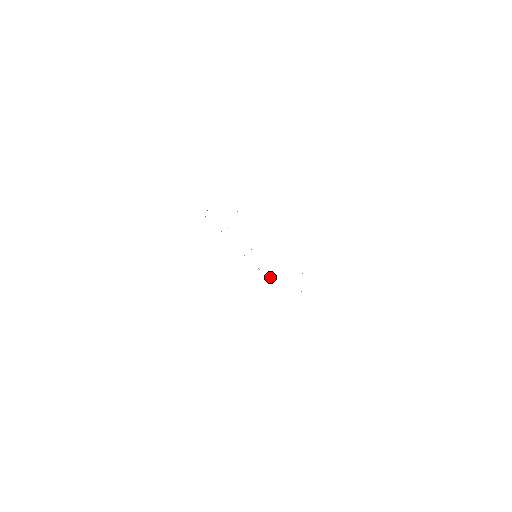
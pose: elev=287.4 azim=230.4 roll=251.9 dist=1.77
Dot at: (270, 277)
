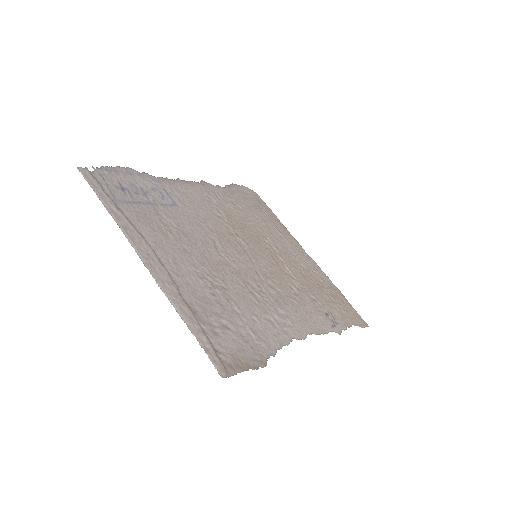
Dot at: (291, 290)
